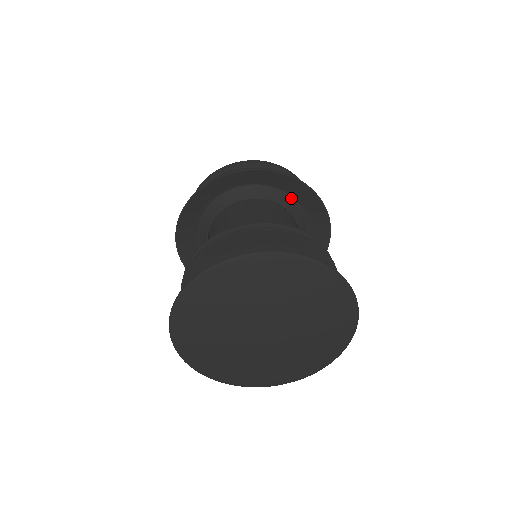
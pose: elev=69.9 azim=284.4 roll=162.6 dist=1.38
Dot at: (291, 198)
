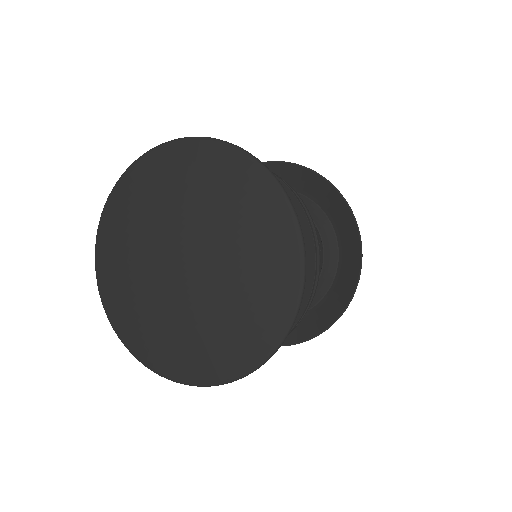
Dot at: (337, 261)
